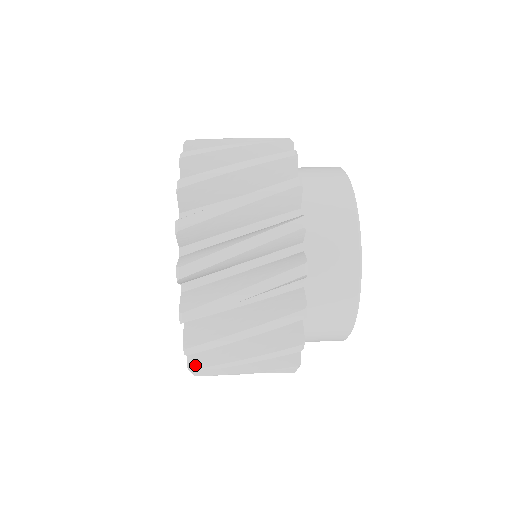
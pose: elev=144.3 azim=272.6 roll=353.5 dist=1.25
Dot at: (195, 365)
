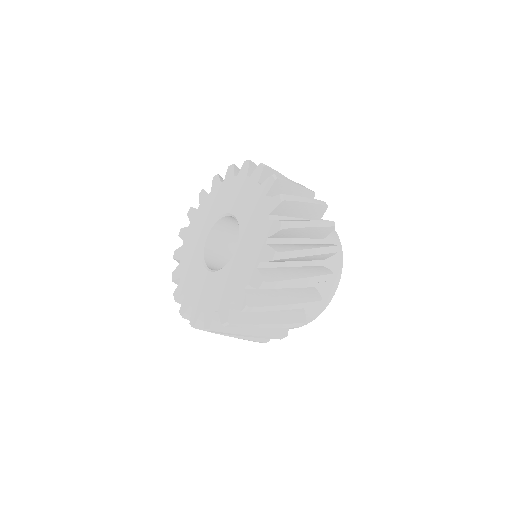
Dot at: (269, 279)
